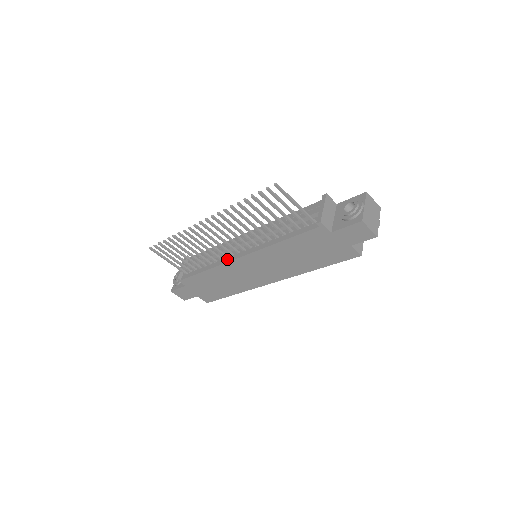
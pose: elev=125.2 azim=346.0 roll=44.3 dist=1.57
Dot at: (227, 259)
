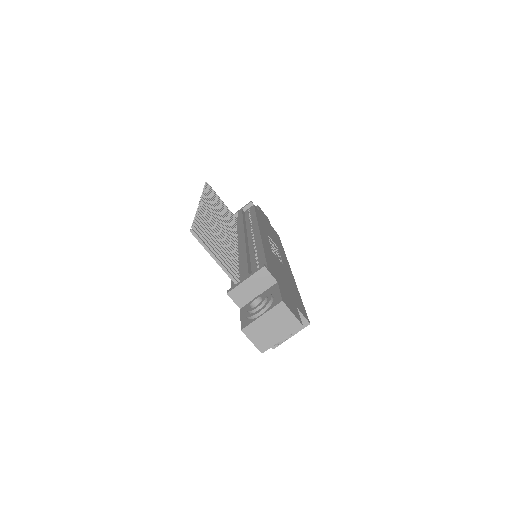
Dot at: occluded
